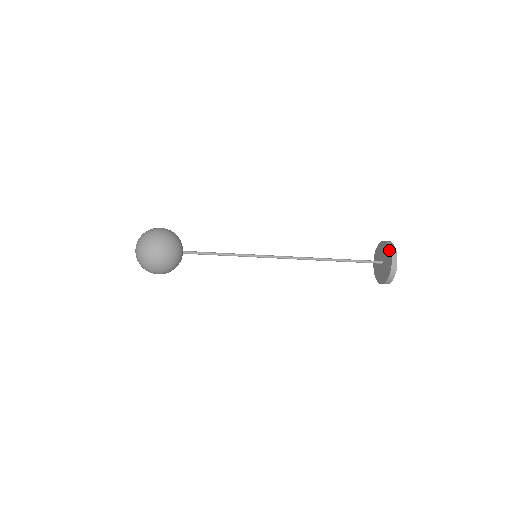
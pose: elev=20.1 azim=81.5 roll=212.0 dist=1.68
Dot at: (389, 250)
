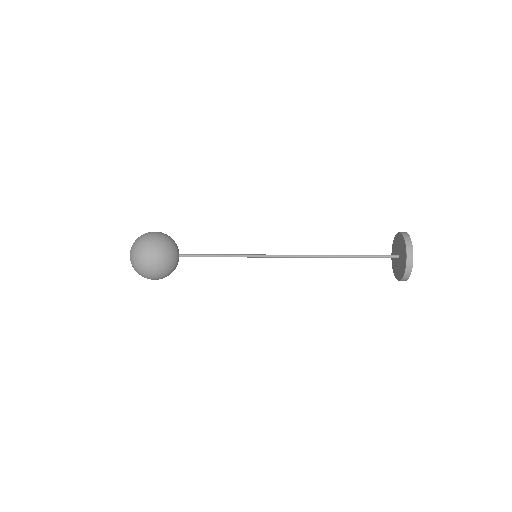
Dot at: (404, 244)
